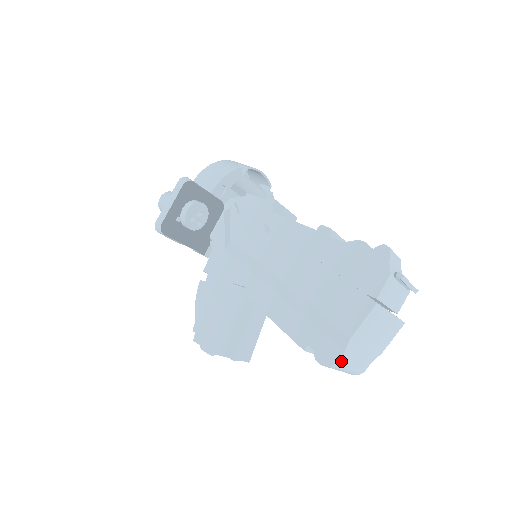
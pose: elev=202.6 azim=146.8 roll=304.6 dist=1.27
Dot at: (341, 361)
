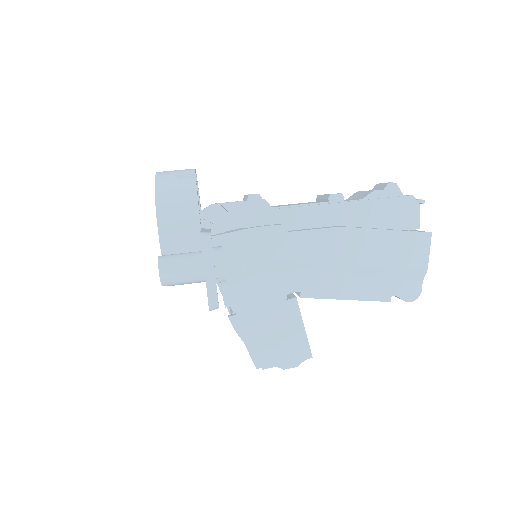
Dot at: (419, 288)
